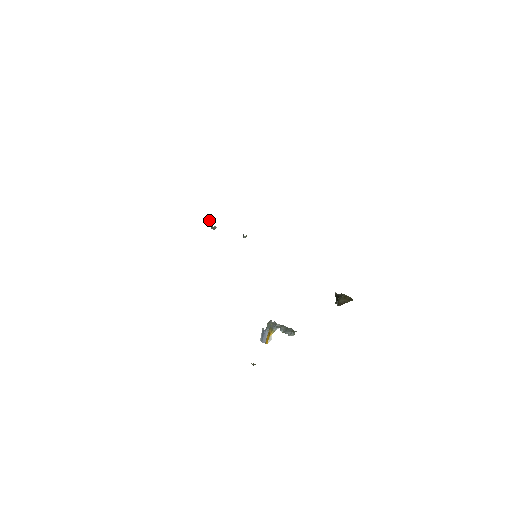
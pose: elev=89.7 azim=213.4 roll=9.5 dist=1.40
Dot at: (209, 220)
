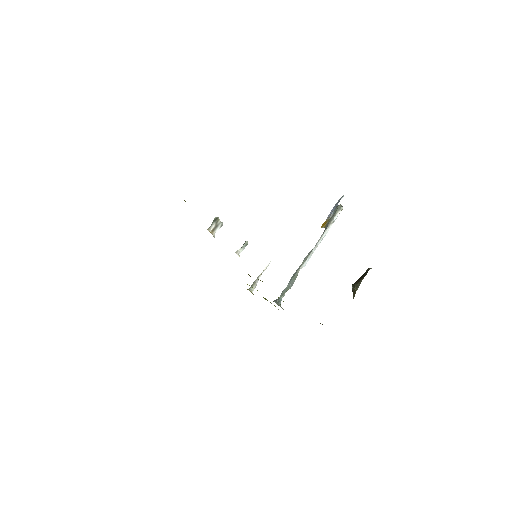
Dot at: (211, 225)
